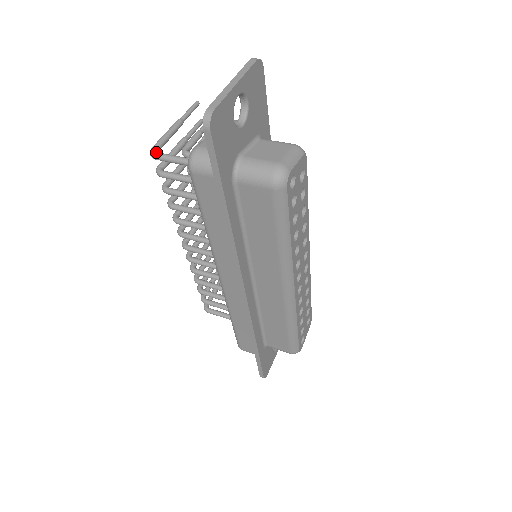
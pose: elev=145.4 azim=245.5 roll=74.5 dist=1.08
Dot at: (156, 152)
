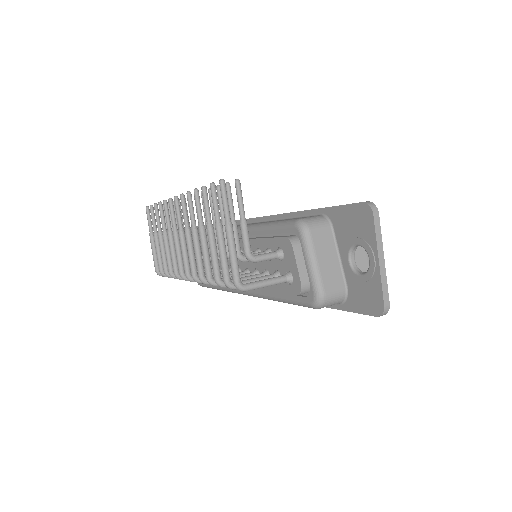
Dot at: (247, 287)
